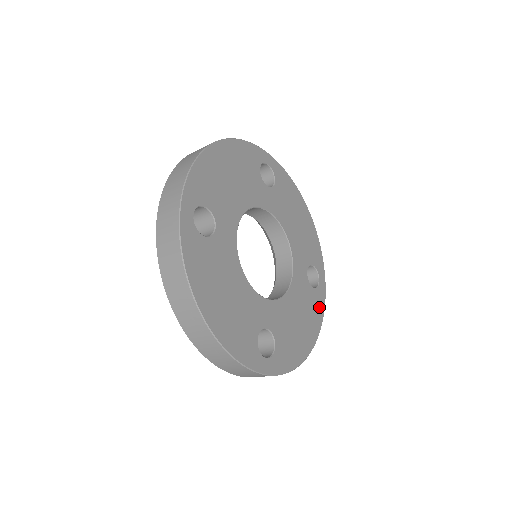
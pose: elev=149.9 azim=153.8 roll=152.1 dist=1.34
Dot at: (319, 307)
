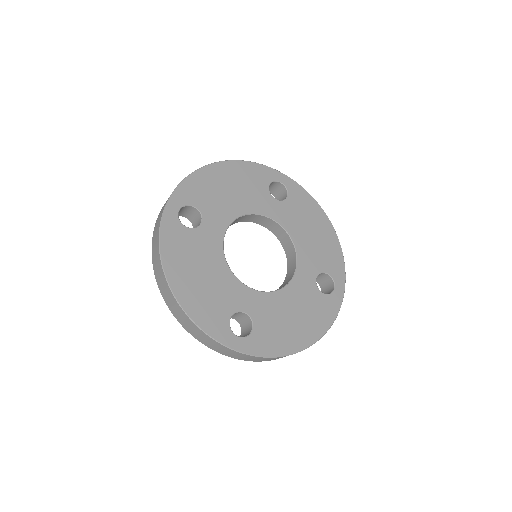
Dot at: (303, 196)
